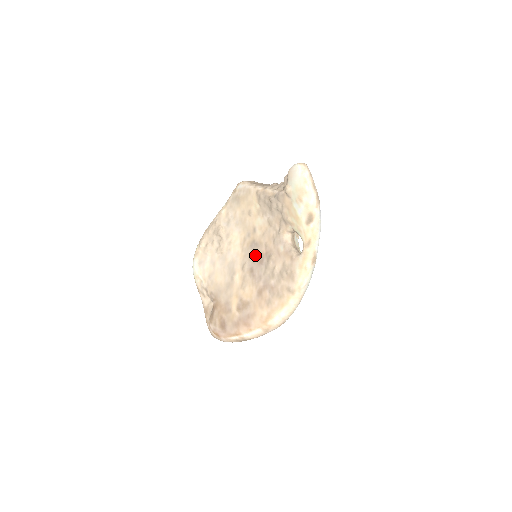
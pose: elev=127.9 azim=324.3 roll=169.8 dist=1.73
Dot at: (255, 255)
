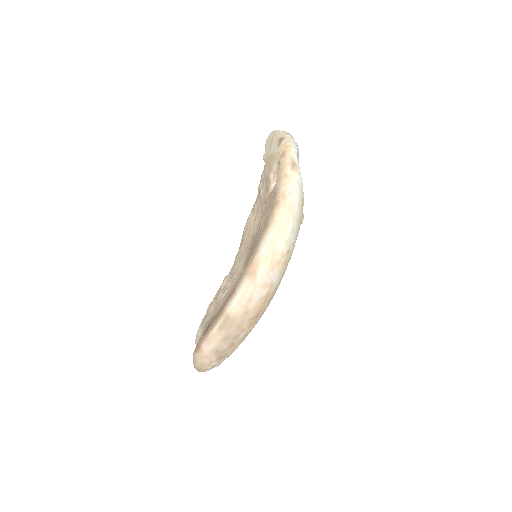
Dot at: (251, 248)
